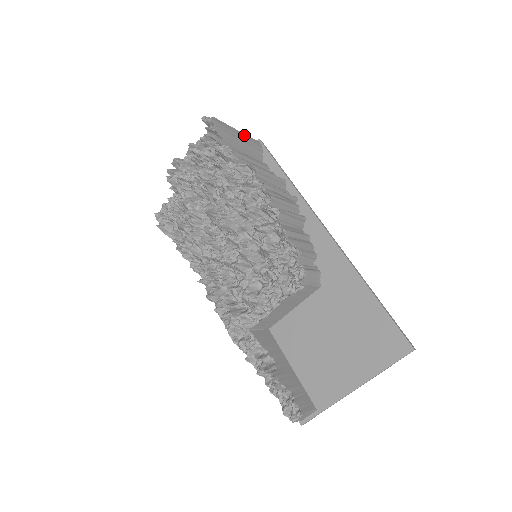
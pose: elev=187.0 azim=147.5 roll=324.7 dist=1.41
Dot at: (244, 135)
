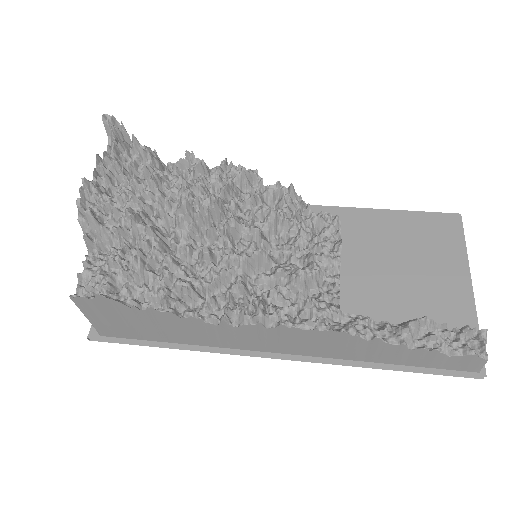
Dot at: occluded
